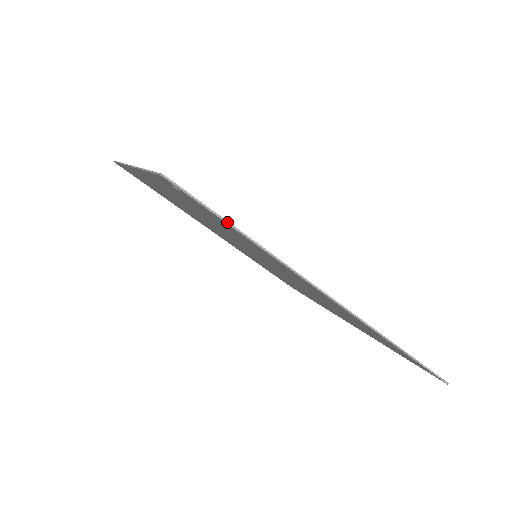
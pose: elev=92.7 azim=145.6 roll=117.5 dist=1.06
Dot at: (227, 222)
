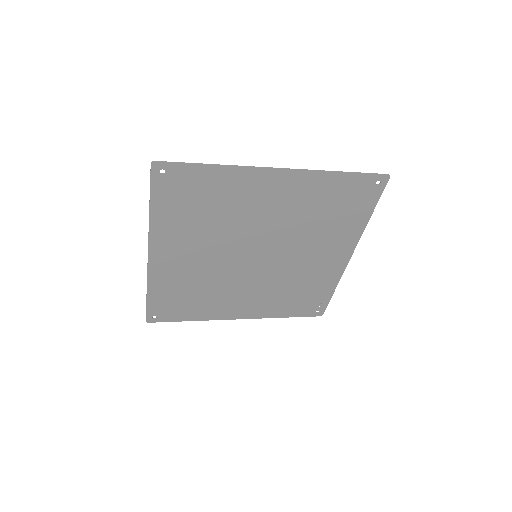
Dot at: (194, 163)
